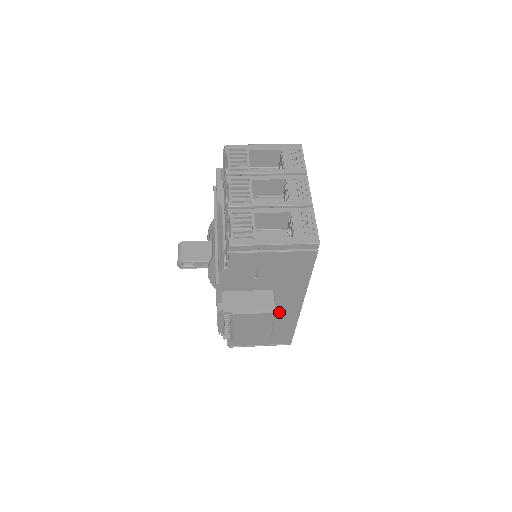
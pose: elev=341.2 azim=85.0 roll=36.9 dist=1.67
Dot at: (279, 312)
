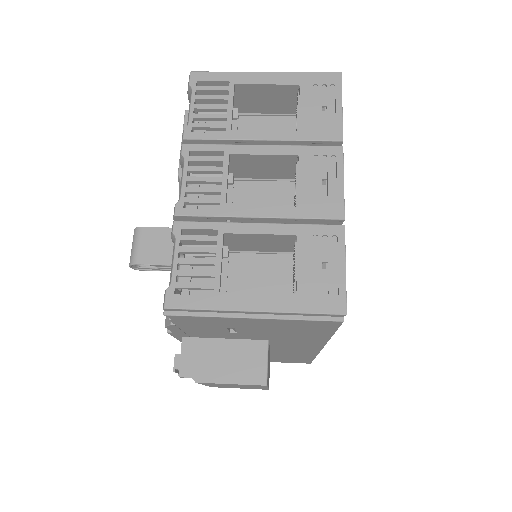
Dot at: (285, 350)
